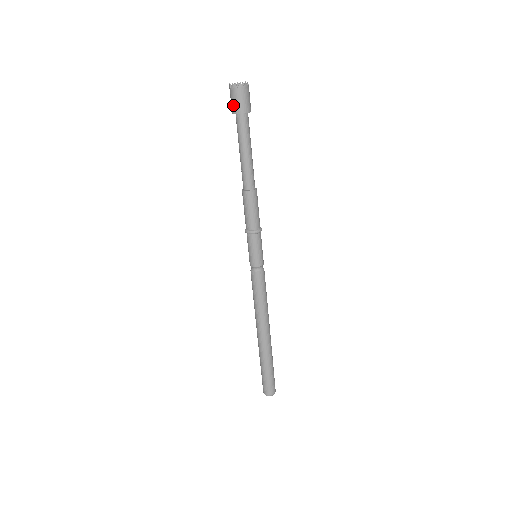
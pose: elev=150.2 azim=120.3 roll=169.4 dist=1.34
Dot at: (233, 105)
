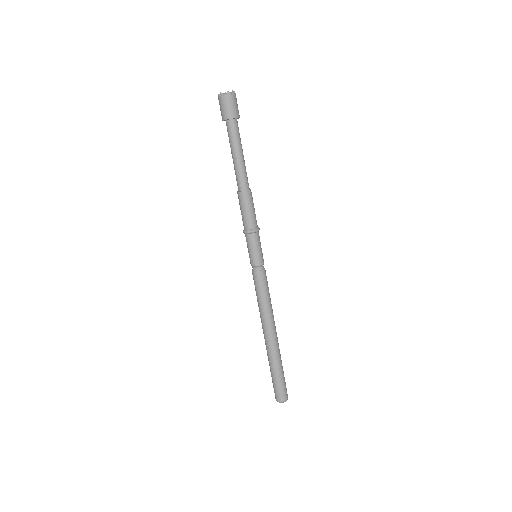
Dot at: (223, 112)
